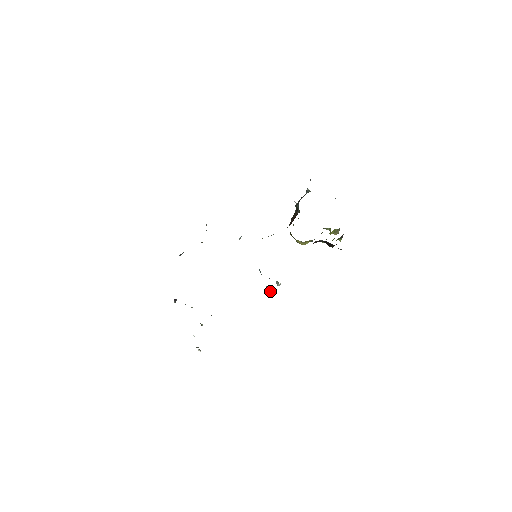
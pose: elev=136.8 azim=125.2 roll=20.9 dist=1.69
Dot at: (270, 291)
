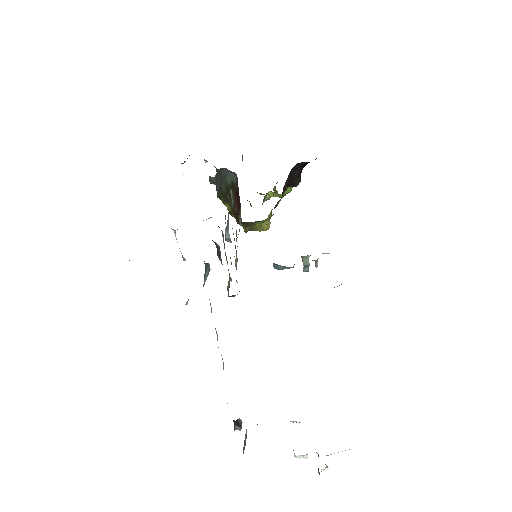
Dot at: (315, 266)
